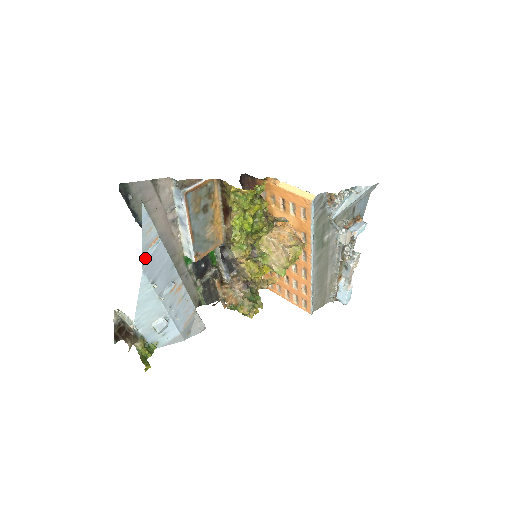
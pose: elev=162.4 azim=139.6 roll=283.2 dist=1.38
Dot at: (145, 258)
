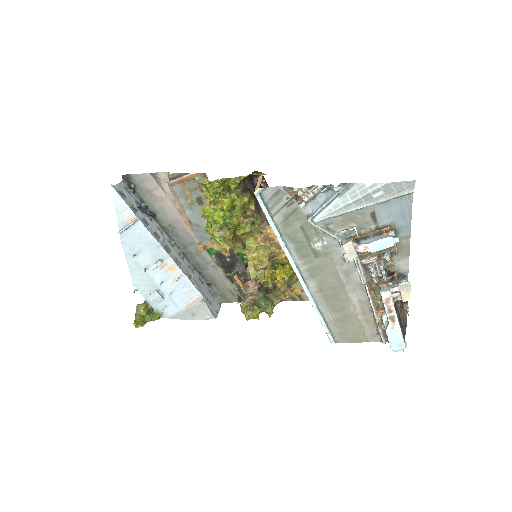
Dot at: (120, 231)
